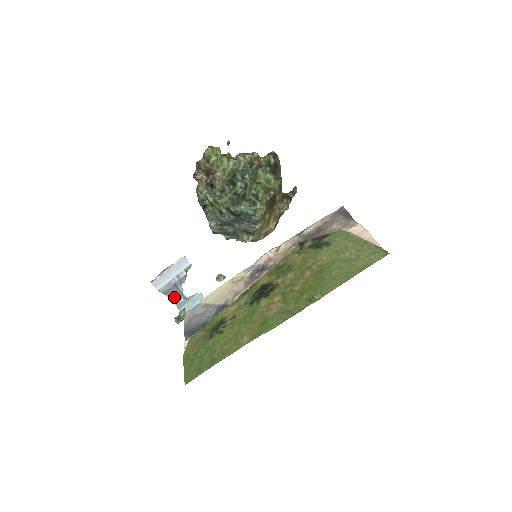
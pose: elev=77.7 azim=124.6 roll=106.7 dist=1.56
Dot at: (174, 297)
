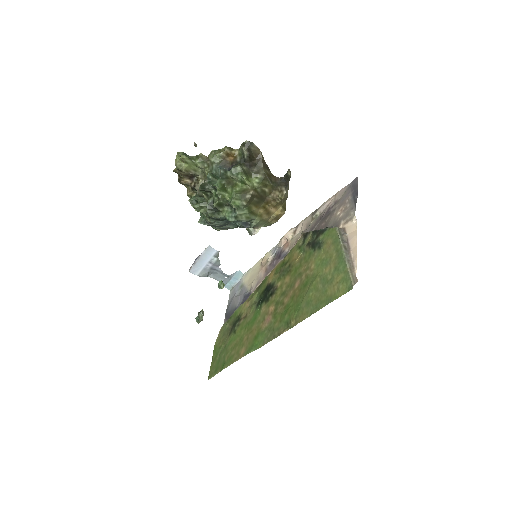
Dot at: (217, 276)
